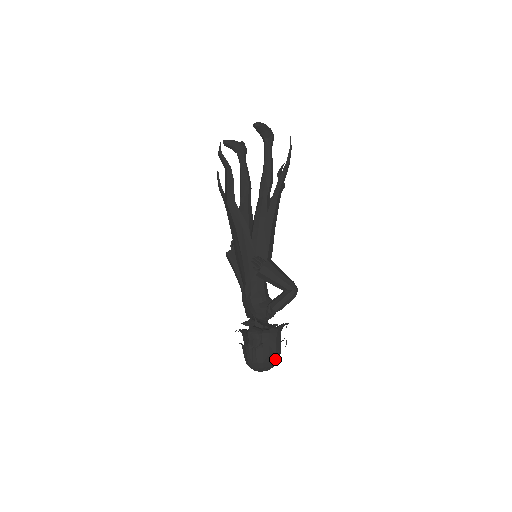
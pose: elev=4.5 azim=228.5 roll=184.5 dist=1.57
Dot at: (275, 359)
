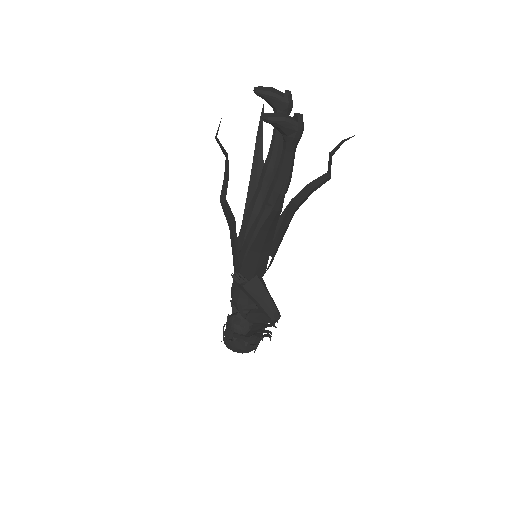
Dot at: (246, 352)
